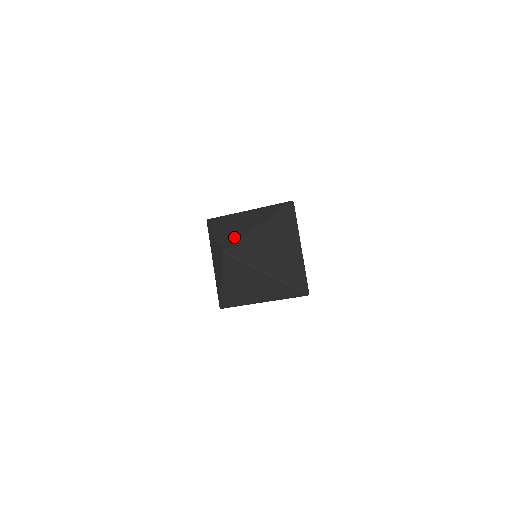
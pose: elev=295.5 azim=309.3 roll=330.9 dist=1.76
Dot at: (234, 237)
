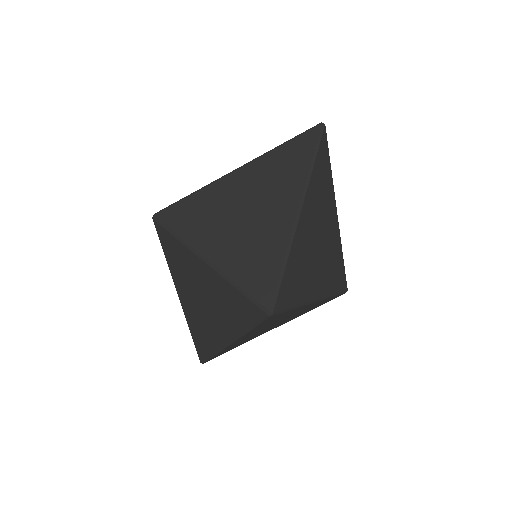
Dot at: occluded
